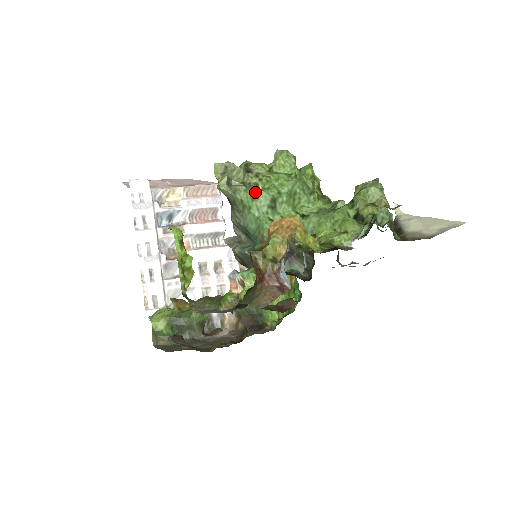
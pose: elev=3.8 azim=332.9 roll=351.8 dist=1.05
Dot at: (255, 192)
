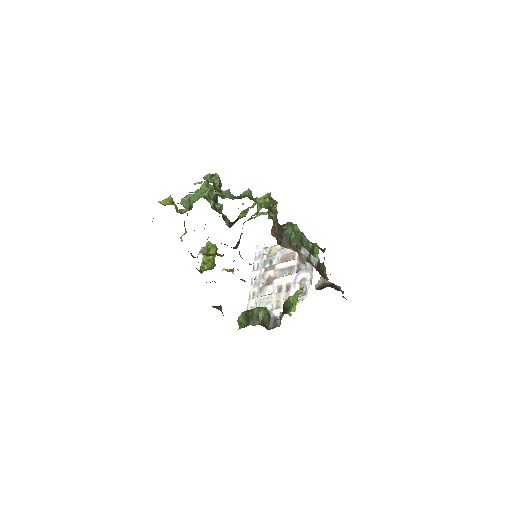
Dot at: occluded
